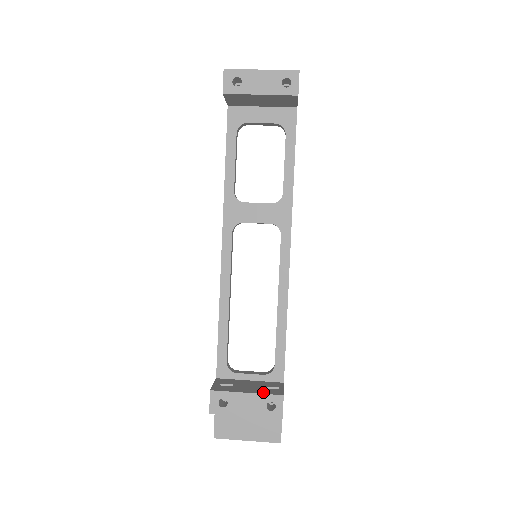
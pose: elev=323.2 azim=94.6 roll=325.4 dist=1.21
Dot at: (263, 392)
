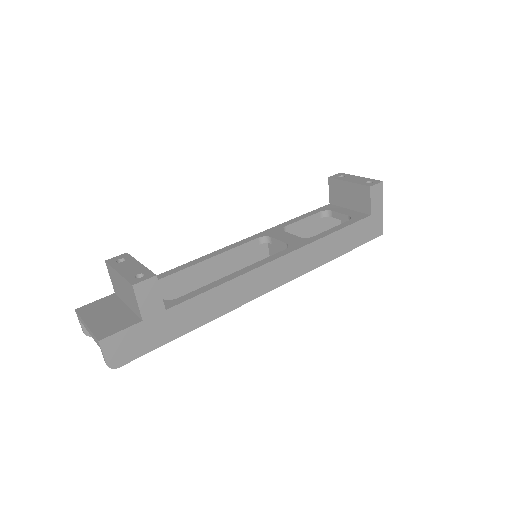
Dot at: occluded
